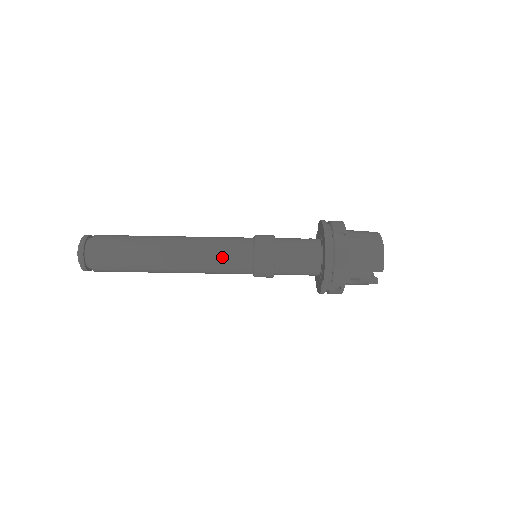
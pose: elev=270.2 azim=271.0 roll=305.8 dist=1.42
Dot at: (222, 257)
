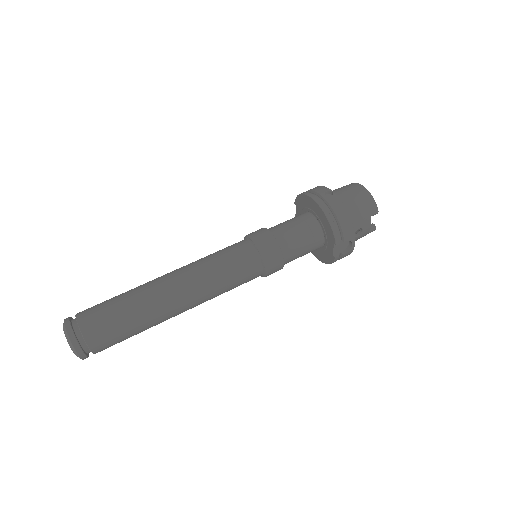
Dot at: (228, 269)
